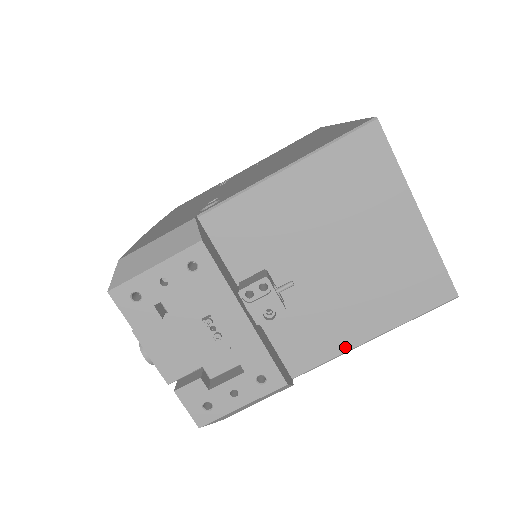
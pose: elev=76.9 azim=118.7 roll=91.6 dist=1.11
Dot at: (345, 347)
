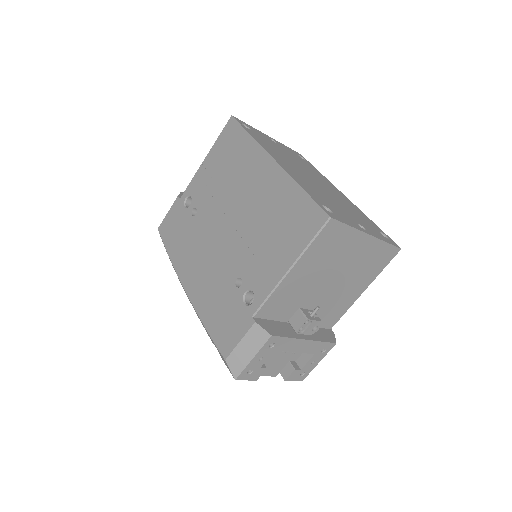
Dot at: (352, 303)
